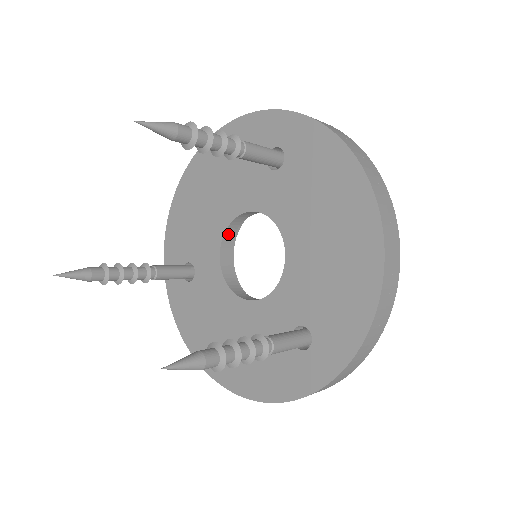
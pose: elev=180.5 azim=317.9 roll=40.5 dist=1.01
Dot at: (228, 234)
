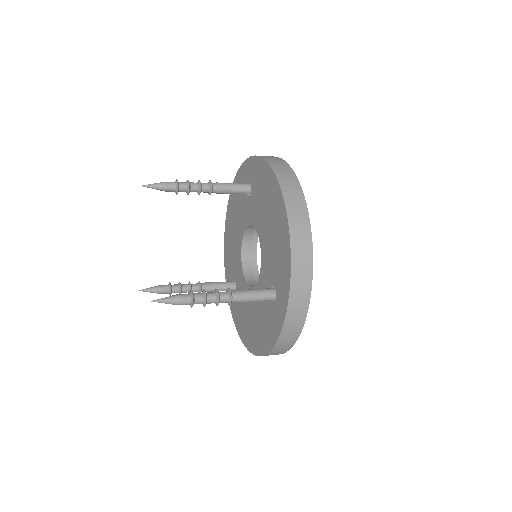
Dot at: (245, 250)
